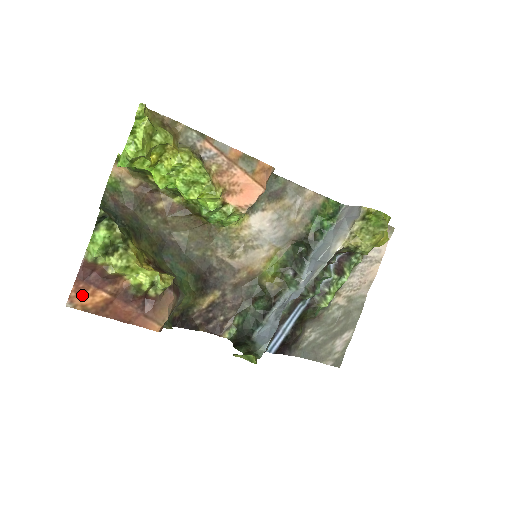
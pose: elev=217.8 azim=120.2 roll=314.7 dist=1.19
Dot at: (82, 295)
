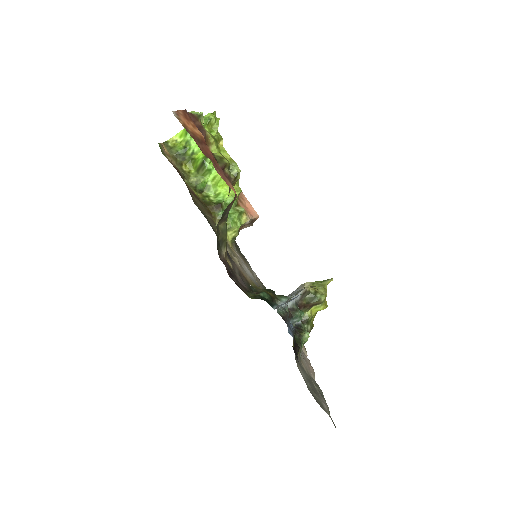
Dot at: (187, 119)
